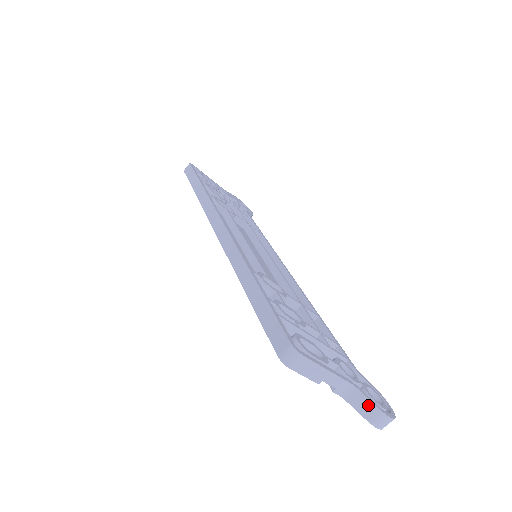
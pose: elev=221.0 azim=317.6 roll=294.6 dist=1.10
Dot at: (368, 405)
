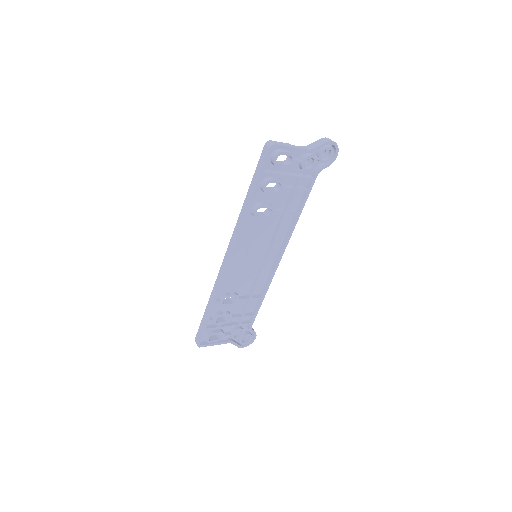
Dot at: (235, 345)
